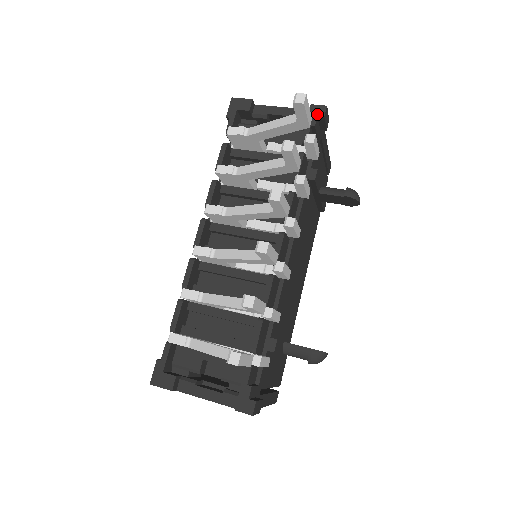
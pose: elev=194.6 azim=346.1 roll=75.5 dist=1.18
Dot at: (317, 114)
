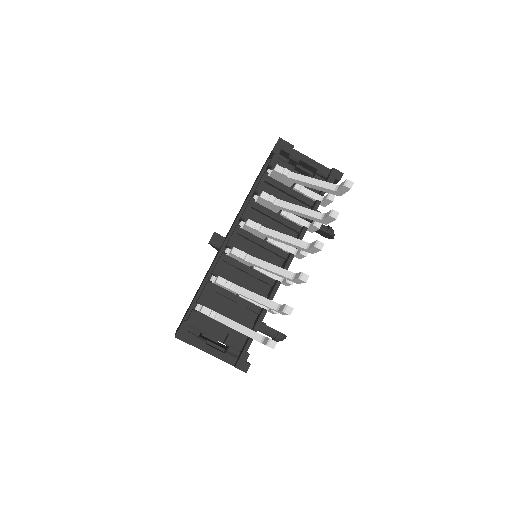
Dot at: (336, 177)
